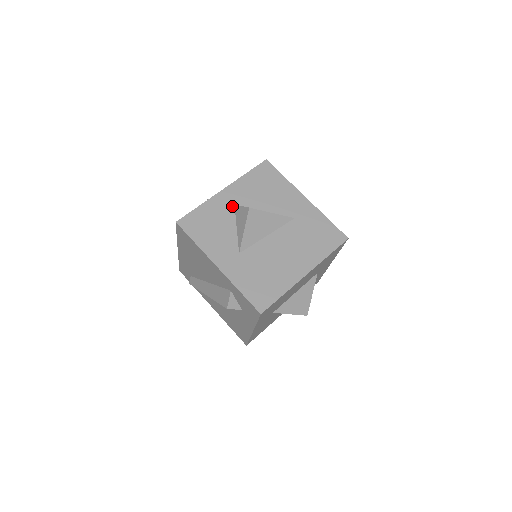
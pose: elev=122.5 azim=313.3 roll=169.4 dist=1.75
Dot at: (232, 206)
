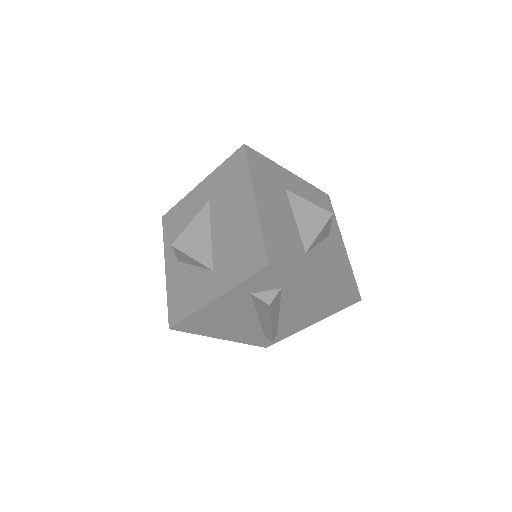
Dot at: (179, 264)
